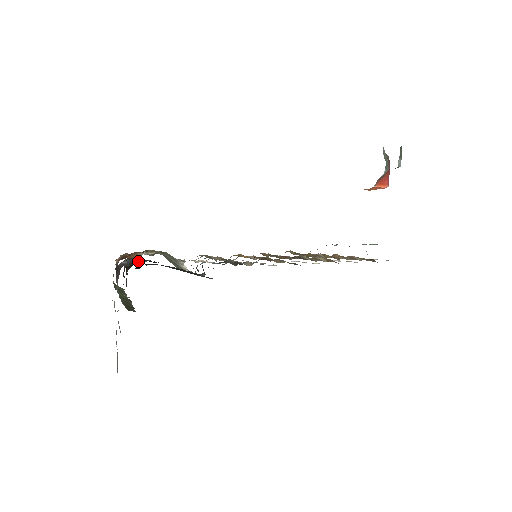
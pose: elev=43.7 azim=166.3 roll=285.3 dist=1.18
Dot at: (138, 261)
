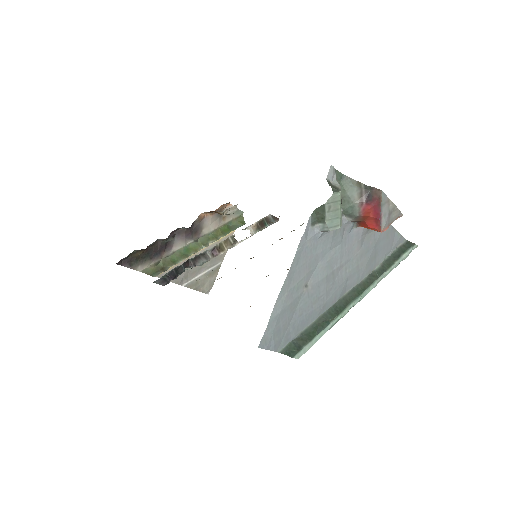
Dot at: occluded
